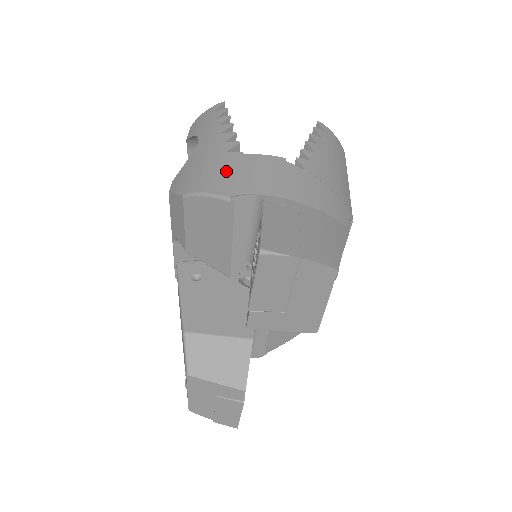
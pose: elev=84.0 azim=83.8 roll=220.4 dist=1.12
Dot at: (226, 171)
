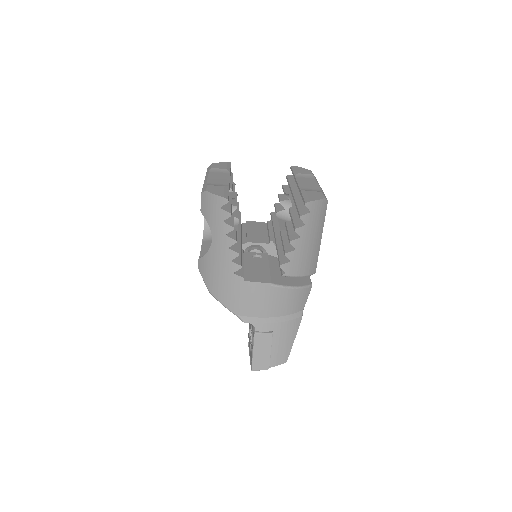
Dot at: (234, 293)
